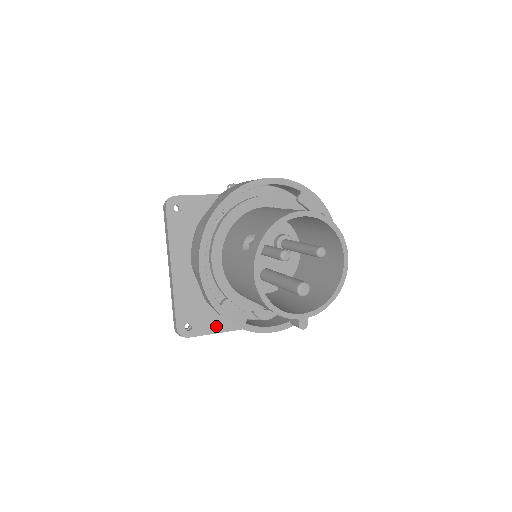
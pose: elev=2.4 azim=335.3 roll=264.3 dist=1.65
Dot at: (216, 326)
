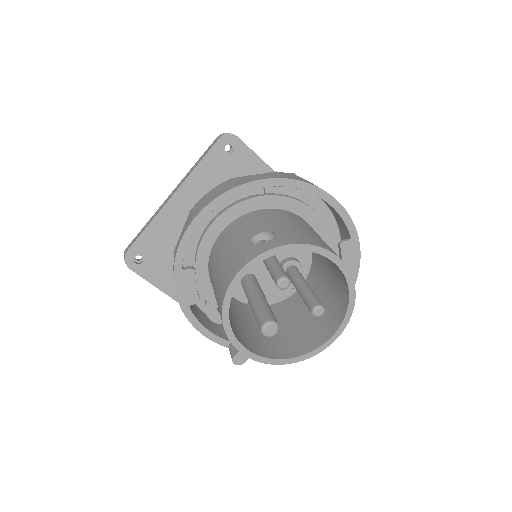
Dot at: (164, 282)
